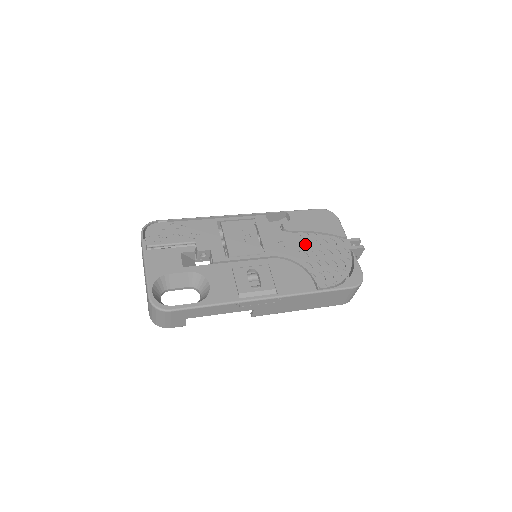
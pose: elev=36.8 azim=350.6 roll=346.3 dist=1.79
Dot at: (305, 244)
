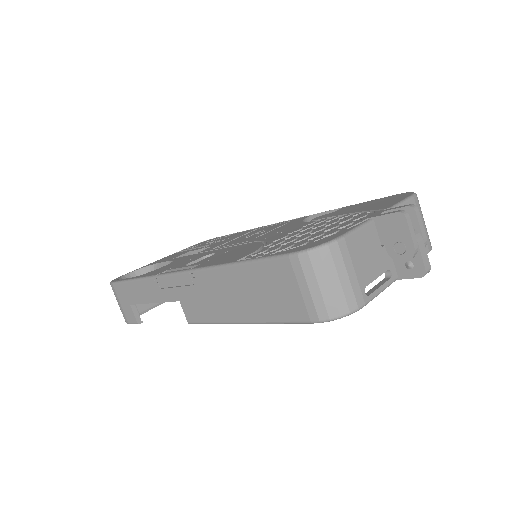
Dot at: (309, 226)
